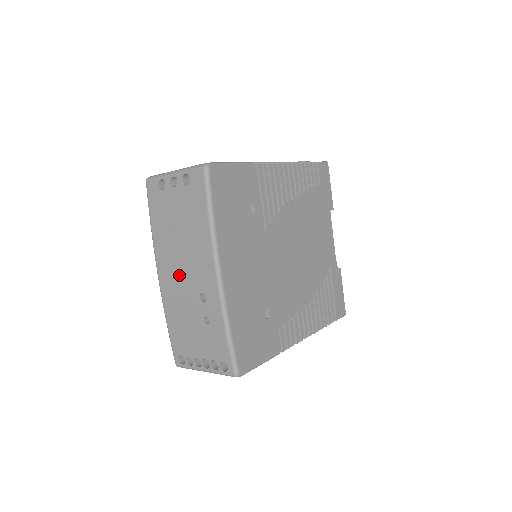
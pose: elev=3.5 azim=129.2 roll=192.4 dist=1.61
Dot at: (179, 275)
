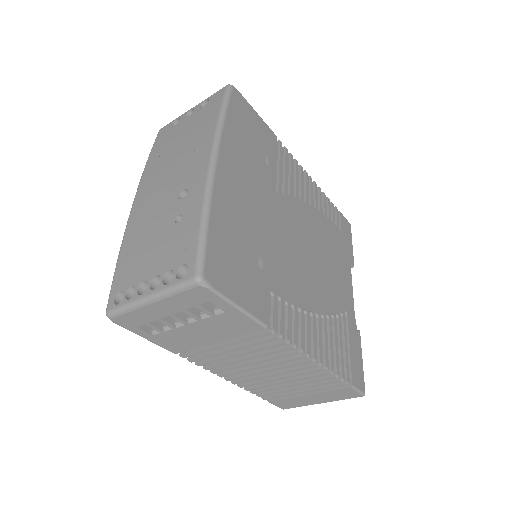
Dot at: (161, 187)
